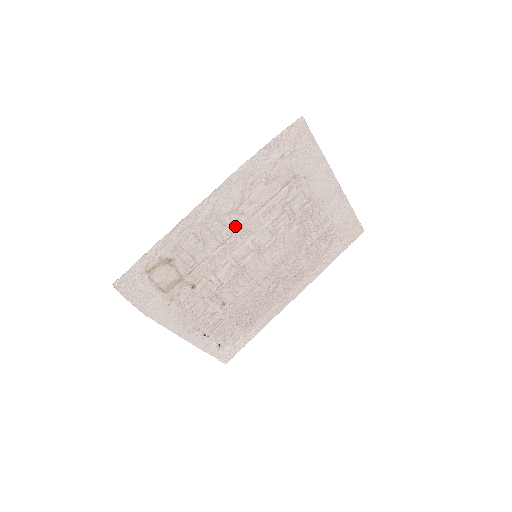
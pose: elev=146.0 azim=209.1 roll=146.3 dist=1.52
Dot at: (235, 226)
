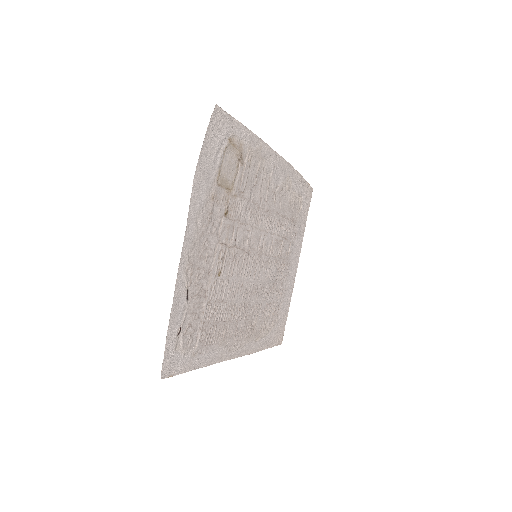
Dot at: (268, 205)
